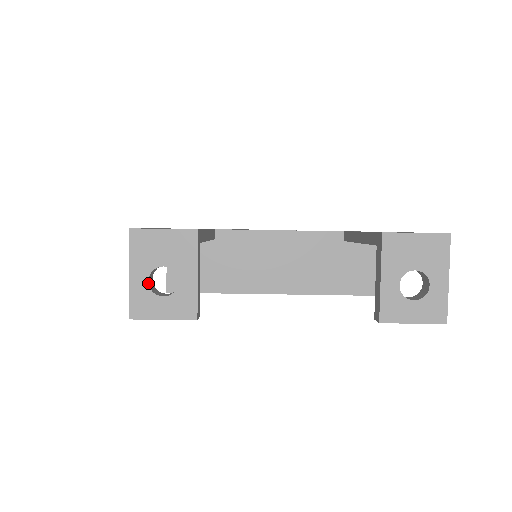
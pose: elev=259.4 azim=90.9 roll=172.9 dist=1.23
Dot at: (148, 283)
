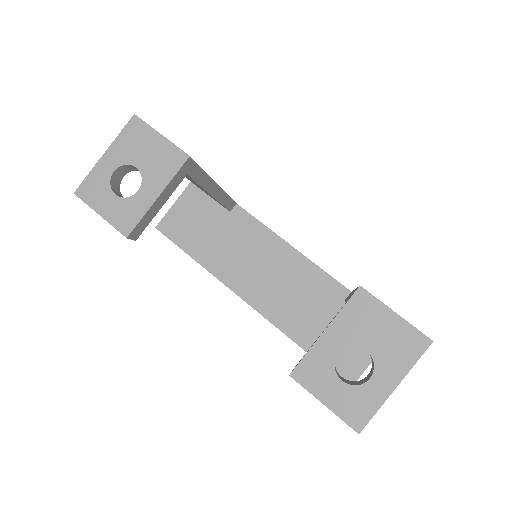
Dot at: (113, 173)
